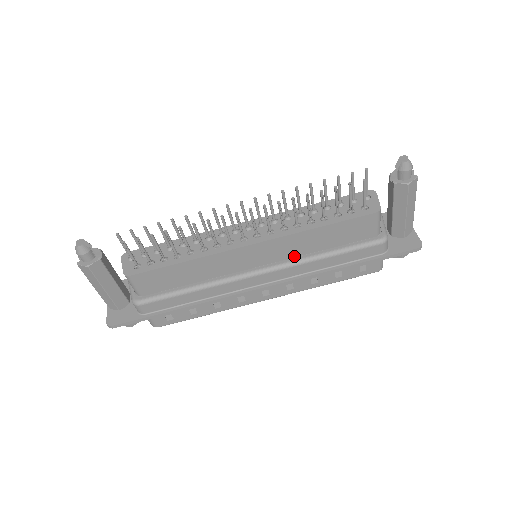
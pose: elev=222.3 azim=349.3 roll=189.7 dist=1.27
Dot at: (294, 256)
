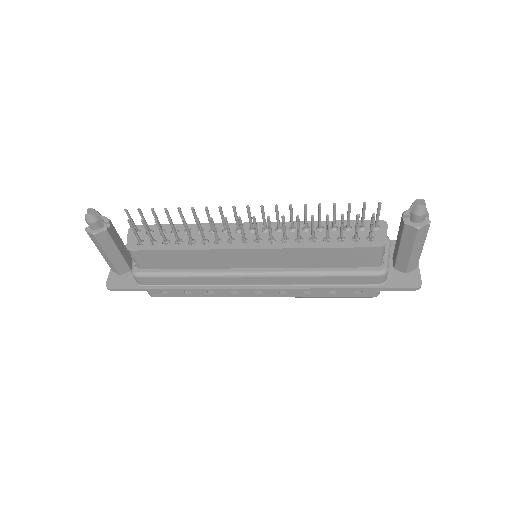
Dot at: (291, 267)
